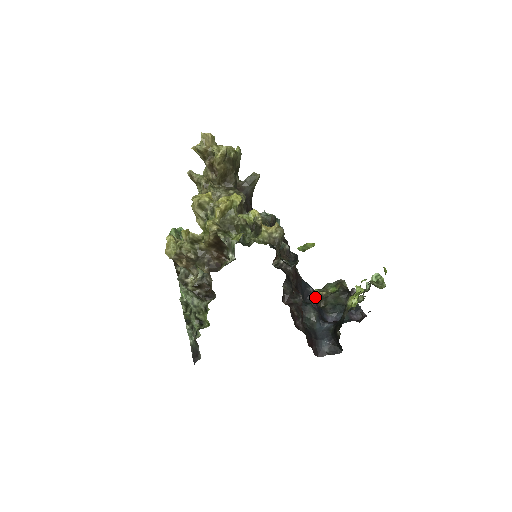
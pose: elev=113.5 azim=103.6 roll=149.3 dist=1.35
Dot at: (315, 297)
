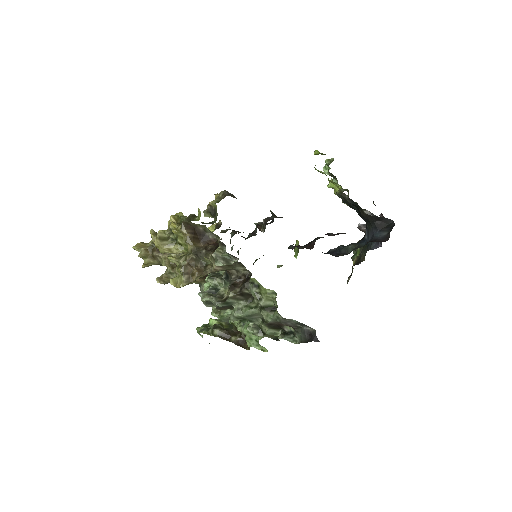
Dot at: (339, 246)
